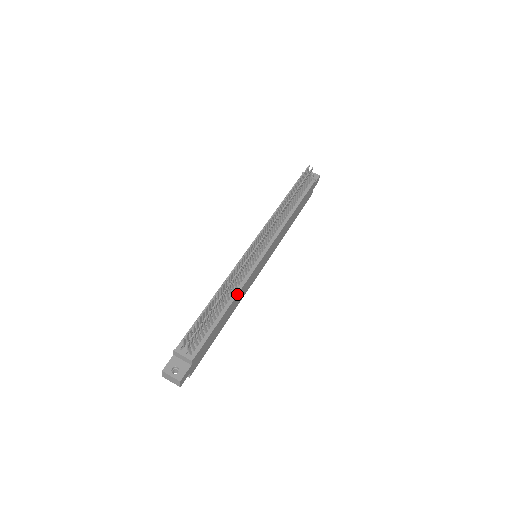
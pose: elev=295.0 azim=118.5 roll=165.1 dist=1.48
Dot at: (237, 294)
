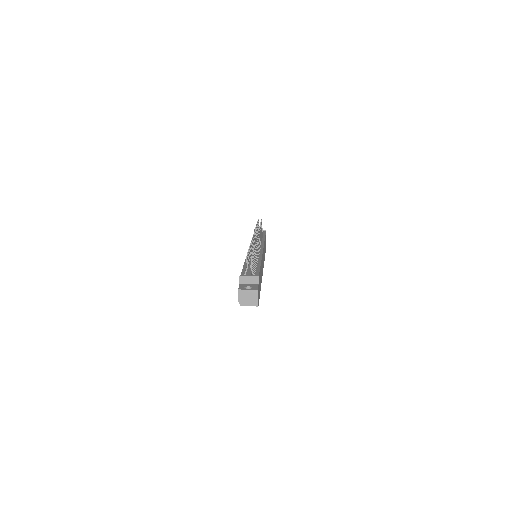
Dot at: (261, 259)
